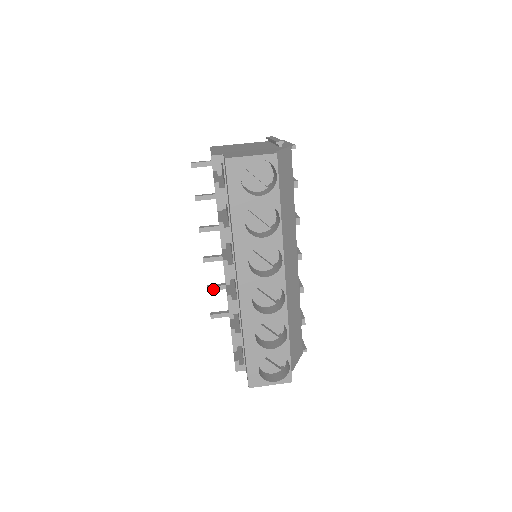
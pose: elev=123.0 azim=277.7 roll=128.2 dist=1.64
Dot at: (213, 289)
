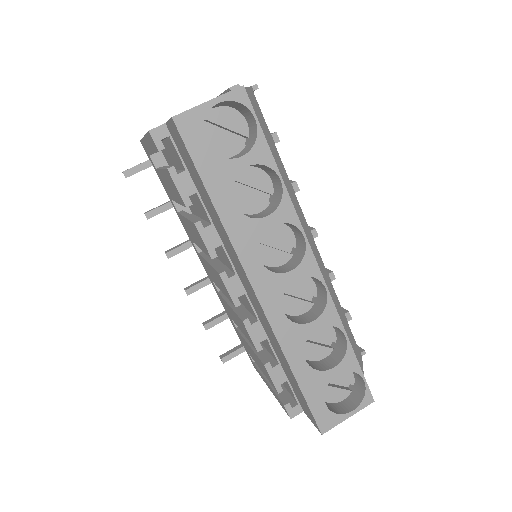
Dot at: (212, 325)
